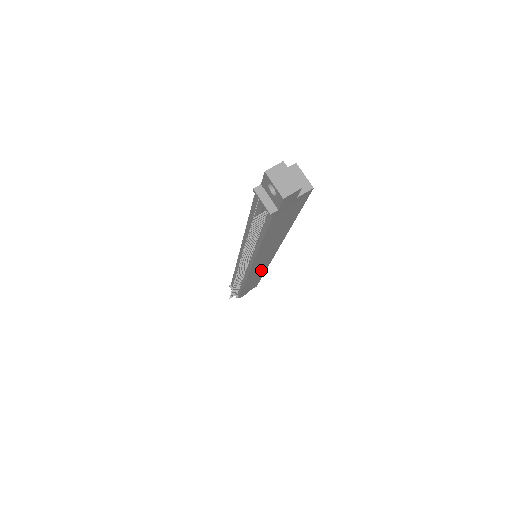
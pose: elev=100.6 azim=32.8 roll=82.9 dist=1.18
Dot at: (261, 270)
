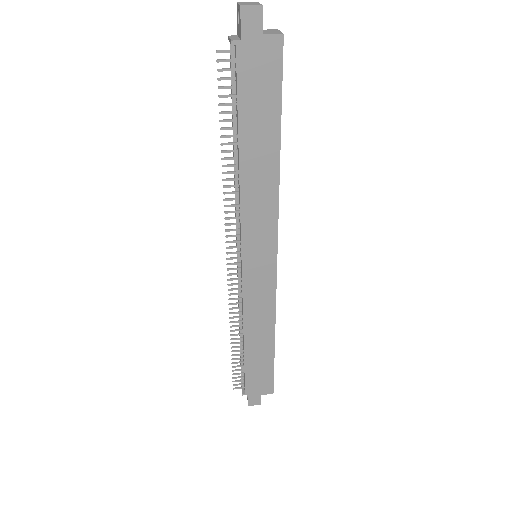
Dot at: (265, 305)
